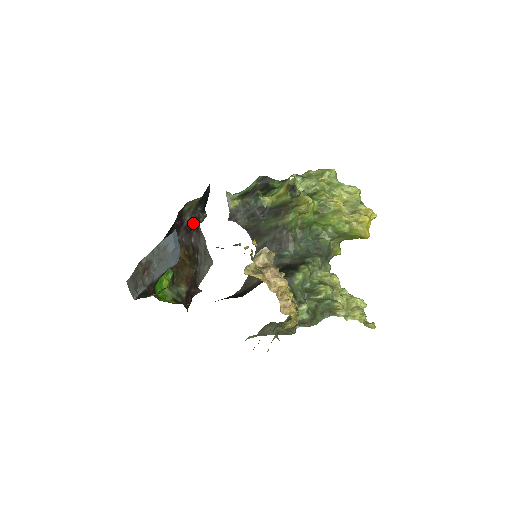
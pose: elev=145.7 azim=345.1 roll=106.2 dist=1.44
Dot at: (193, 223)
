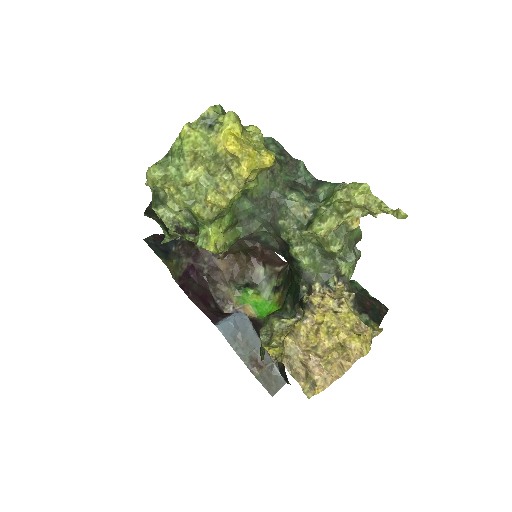
Dot at: (188, 248)
